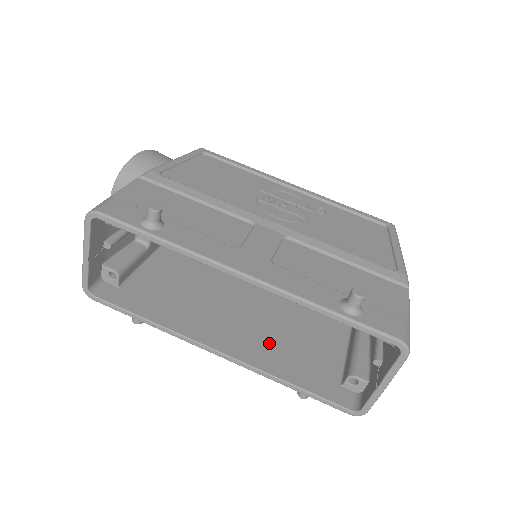
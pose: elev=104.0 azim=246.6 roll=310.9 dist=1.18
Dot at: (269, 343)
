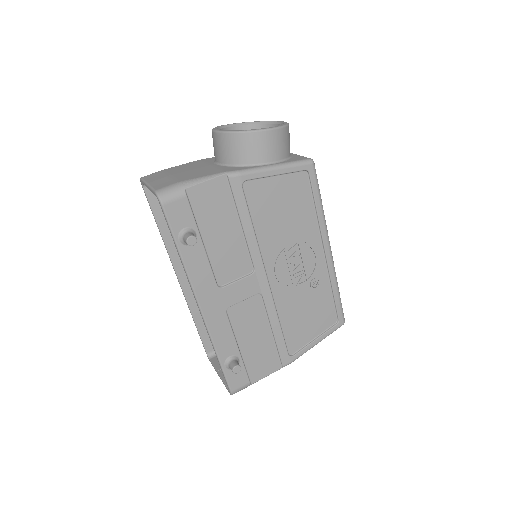
Dot at: occluded
